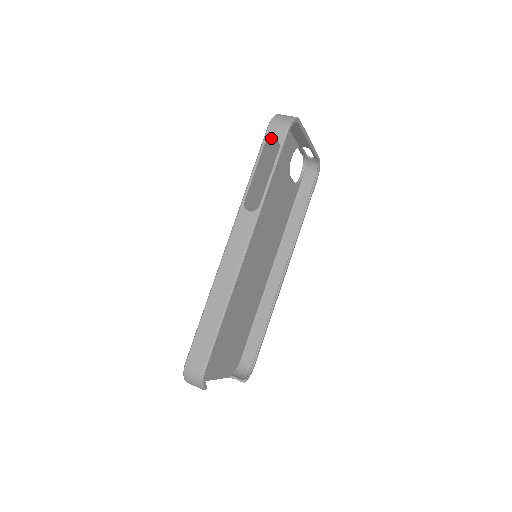
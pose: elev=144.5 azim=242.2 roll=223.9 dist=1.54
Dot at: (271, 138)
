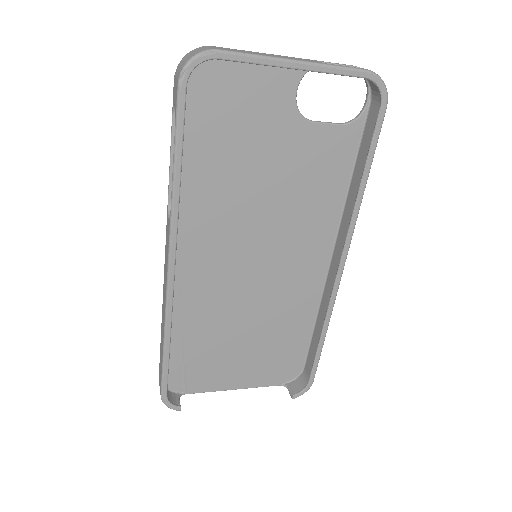
Dot at: (174, 102)
